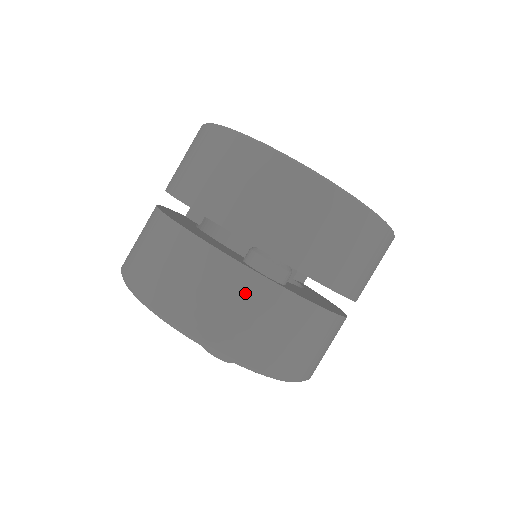
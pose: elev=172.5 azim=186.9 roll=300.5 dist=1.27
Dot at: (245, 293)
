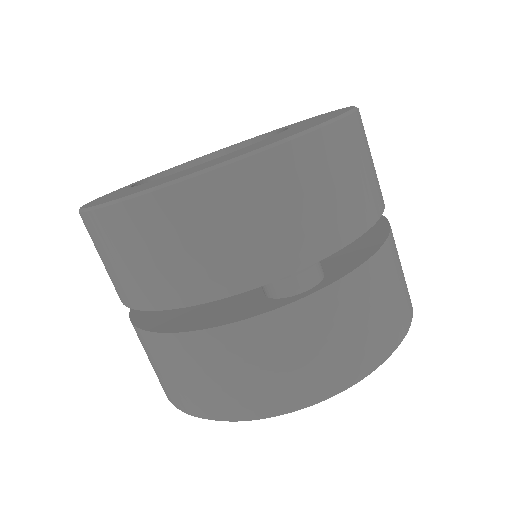
Dot at: (306, 328)
